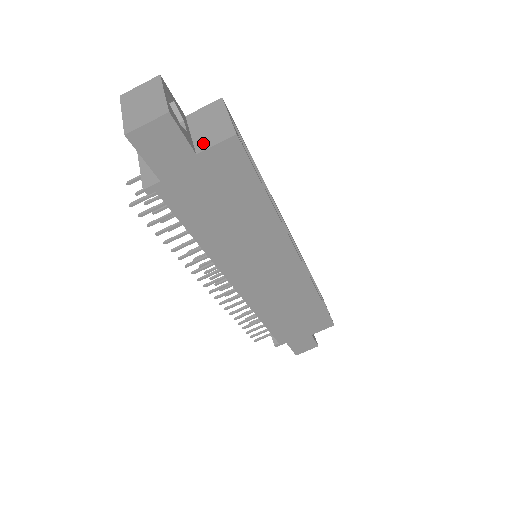
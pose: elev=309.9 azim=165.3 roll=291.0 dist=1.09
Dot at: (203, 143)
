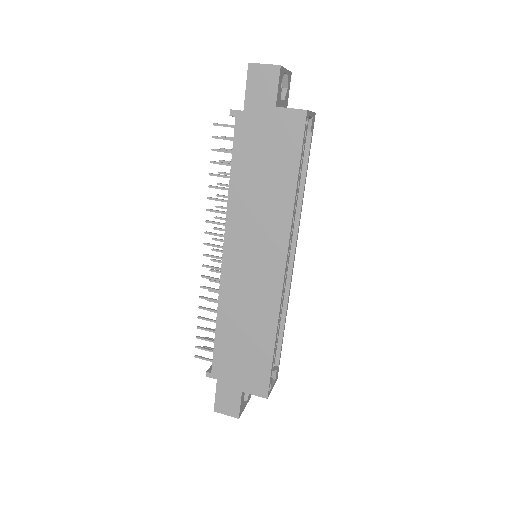
Dot at: (285, 108)
